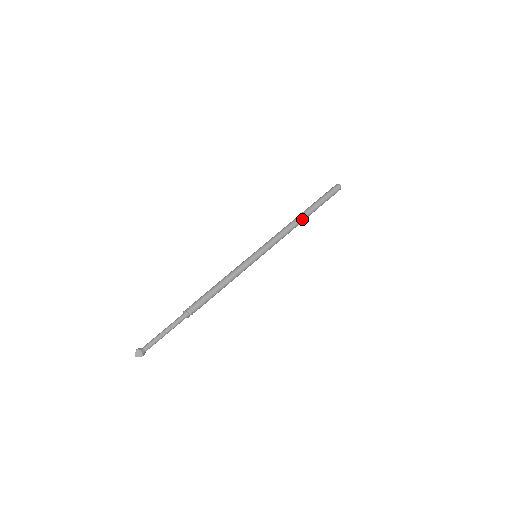
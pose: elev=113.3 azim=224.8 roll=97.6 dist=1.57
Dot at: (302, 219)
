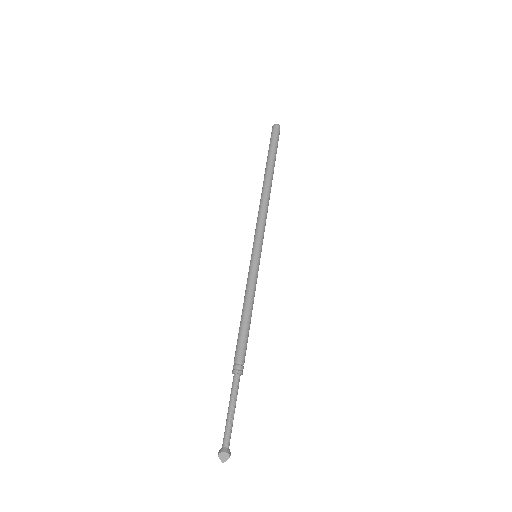
Dot at: (270, 184)
